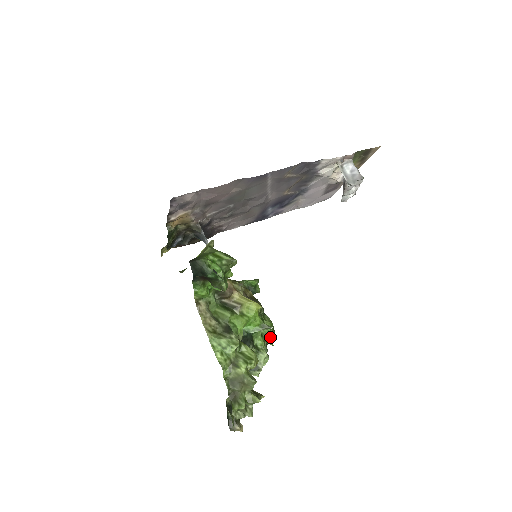
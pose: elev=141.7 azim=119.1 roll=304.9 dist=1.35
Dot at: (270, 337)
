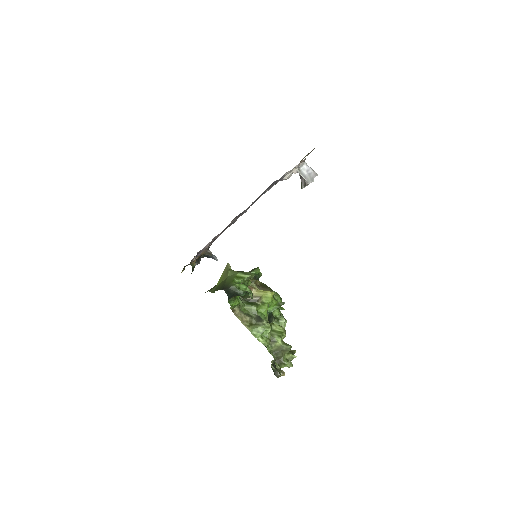
Dot at: occluded
